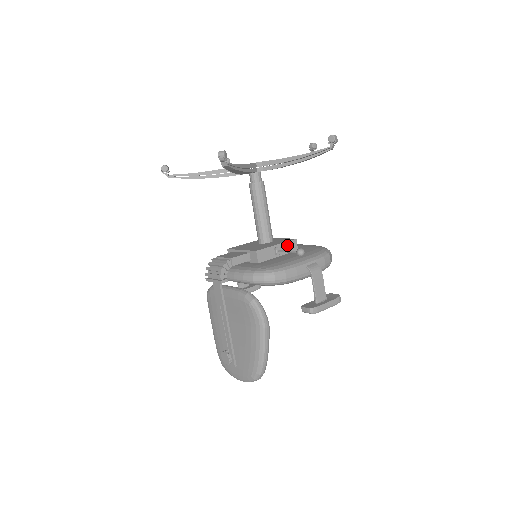
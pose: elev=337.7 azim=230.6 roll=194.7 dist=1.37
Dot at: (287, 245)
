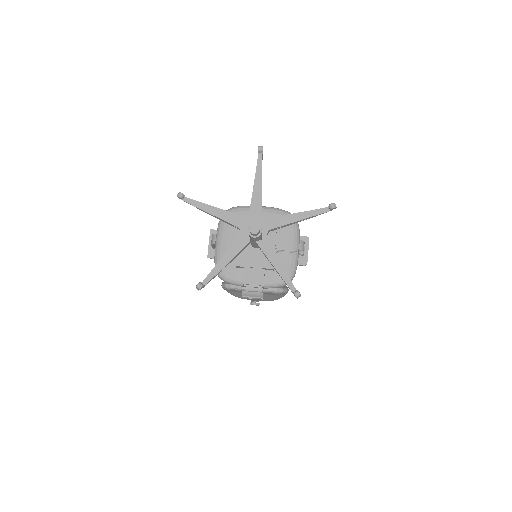
Dot at: occluded
